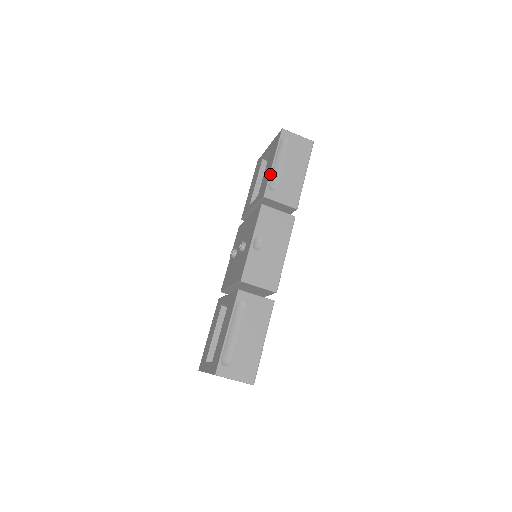
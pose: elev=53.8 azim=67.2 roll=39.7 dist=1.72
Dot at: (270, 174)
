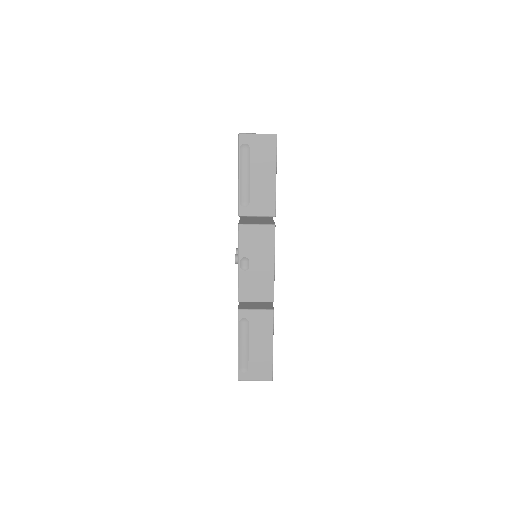
Dot at: (239, 190)
